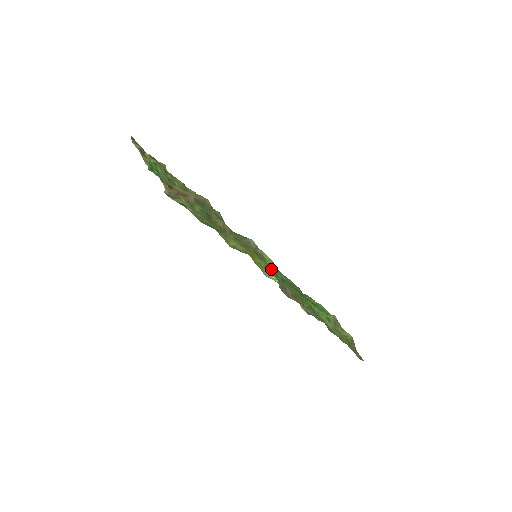
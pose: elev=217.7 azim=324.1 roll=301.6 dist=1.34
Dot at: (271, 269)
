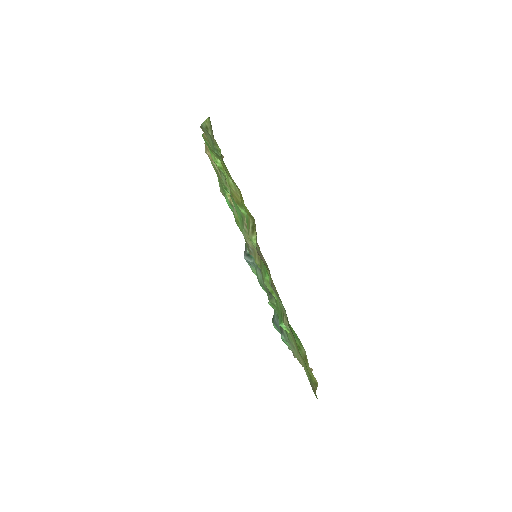
Dot at: (254, 221)
